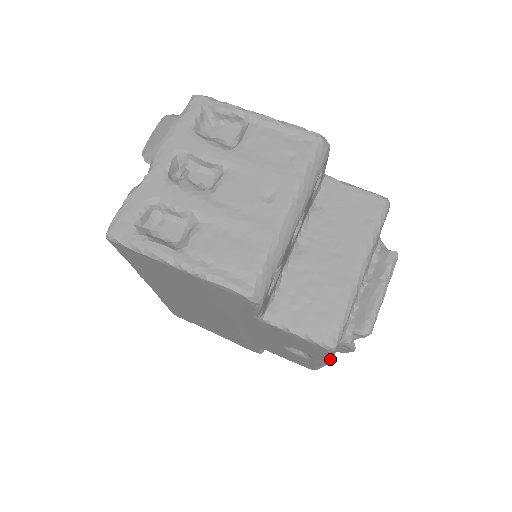
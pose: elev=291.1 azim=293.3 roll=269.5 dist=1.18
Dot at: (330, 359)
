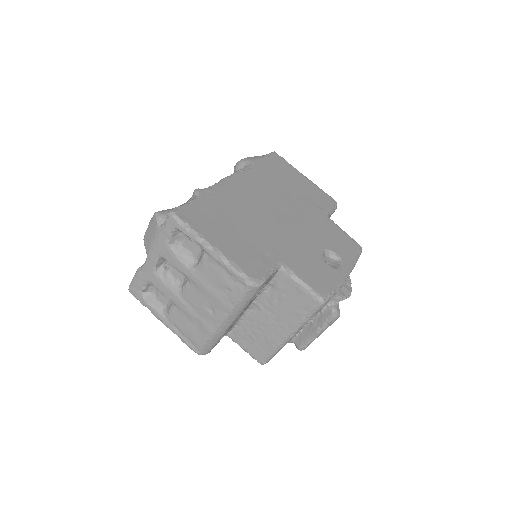
Dot at: occluded
